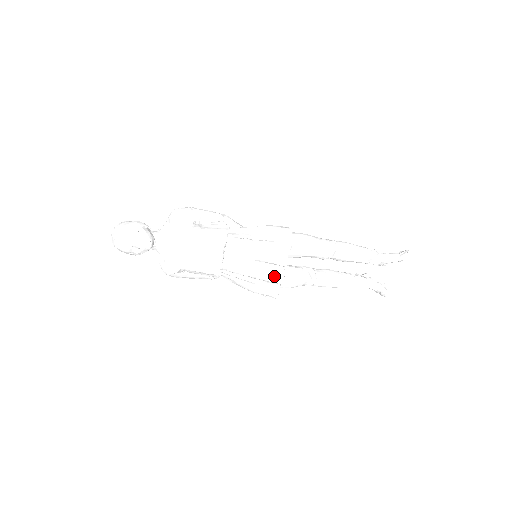
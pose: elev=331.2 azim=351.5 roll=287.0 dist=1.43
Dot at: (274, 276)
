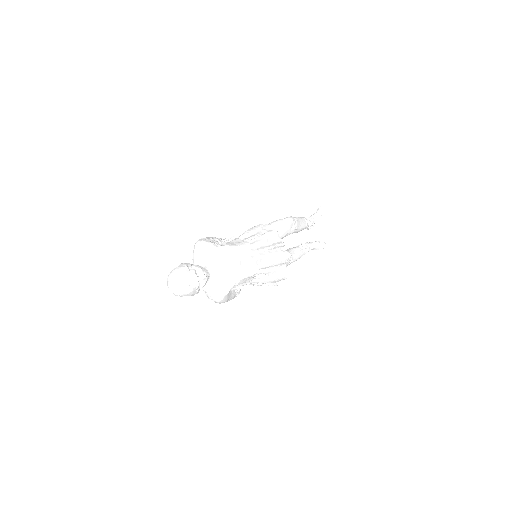
Dot at: (283, 256)
